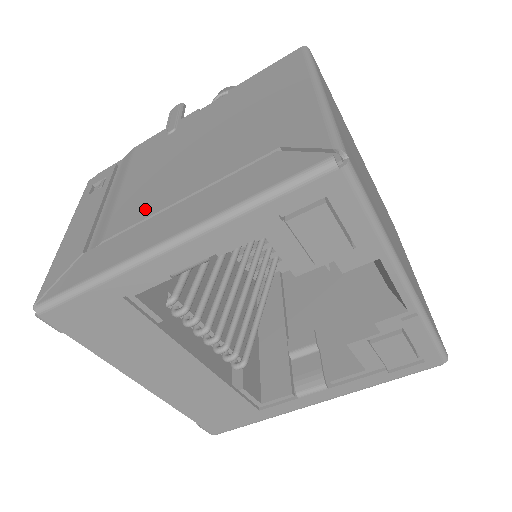
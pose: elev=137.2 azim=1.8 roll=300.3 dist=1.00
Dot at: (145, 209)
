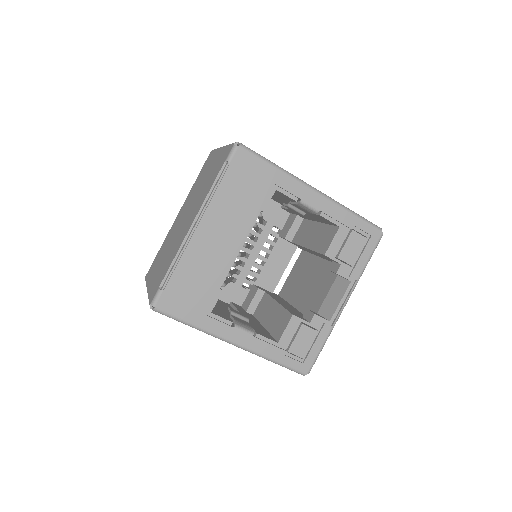
Dot at: occluded
